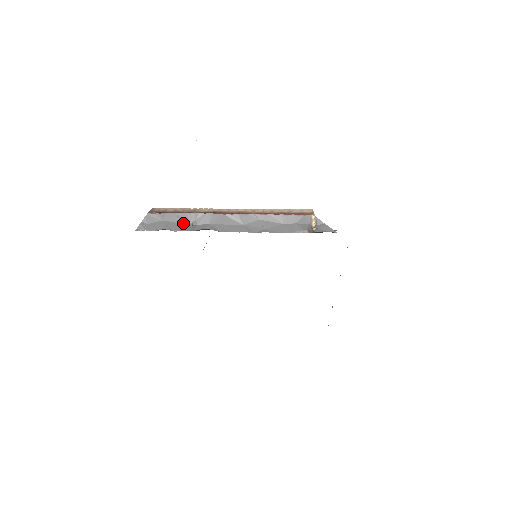
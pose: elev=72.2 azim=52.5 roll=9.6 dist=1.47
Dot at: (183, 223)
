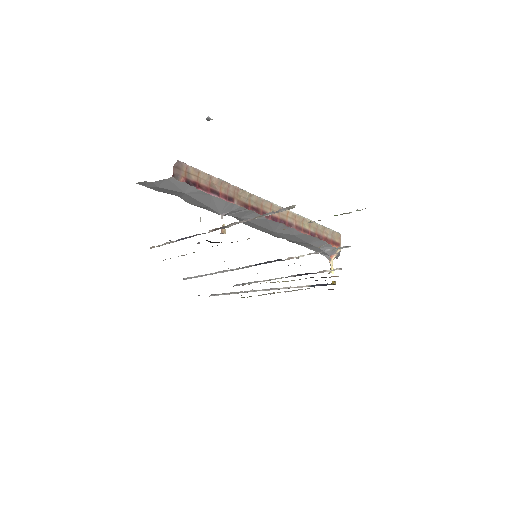
Dot at: (211, 208)
